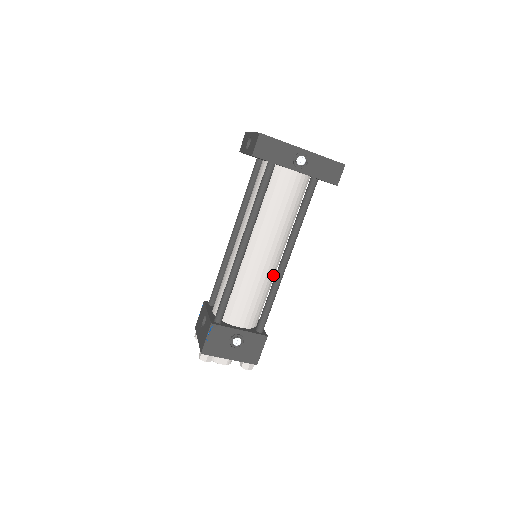
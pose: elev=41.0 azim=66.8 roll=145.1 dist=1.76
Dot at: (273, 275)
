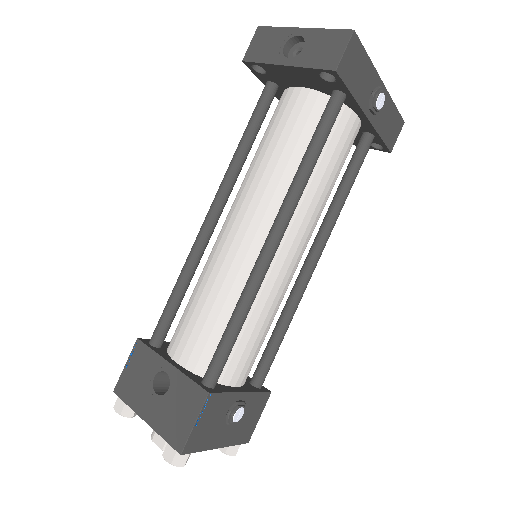
Dot at: occluded
